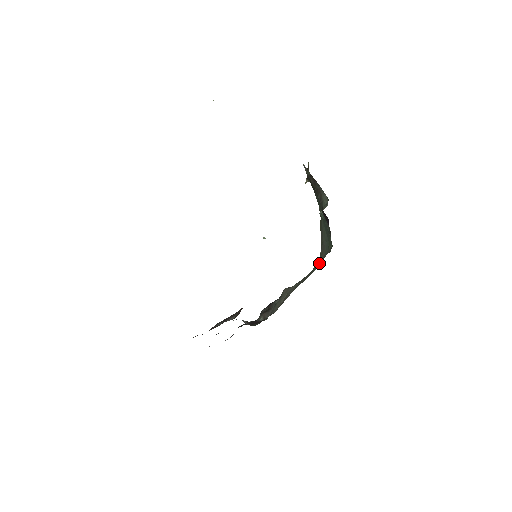
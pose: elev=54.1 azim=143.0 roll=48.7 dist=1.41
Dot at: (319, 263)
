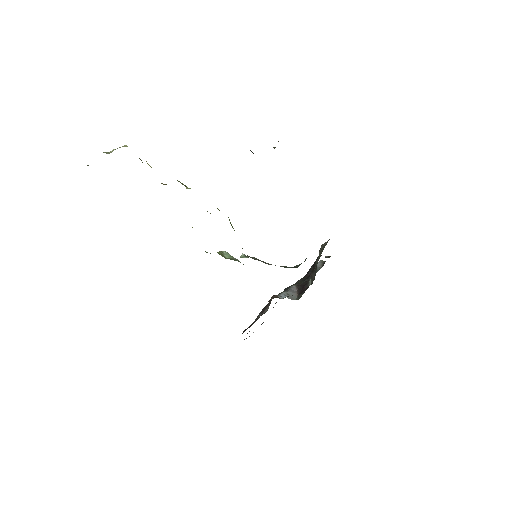
Dot at: occluded
